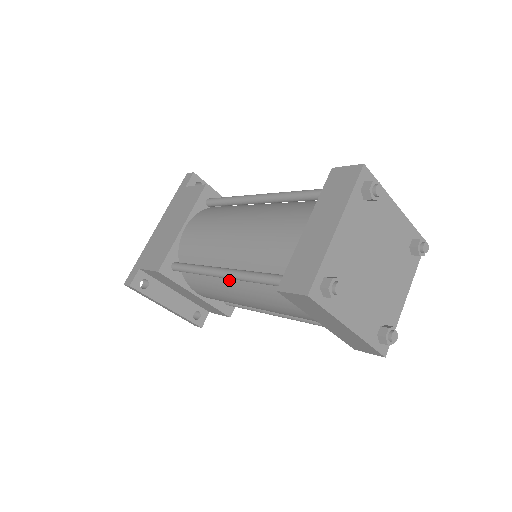
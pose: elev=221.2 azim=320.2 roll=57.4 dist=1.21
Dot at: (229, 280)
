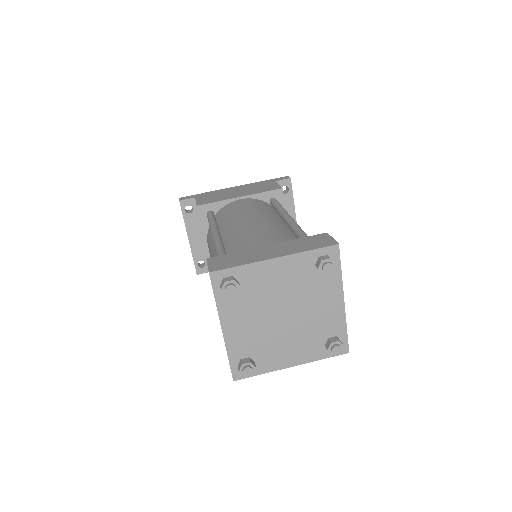
Dot at: occluded
